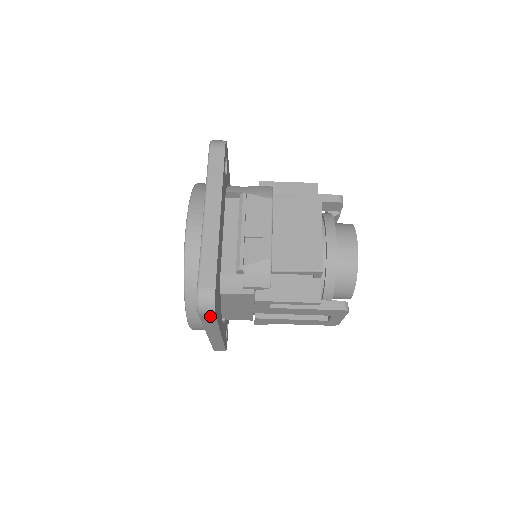
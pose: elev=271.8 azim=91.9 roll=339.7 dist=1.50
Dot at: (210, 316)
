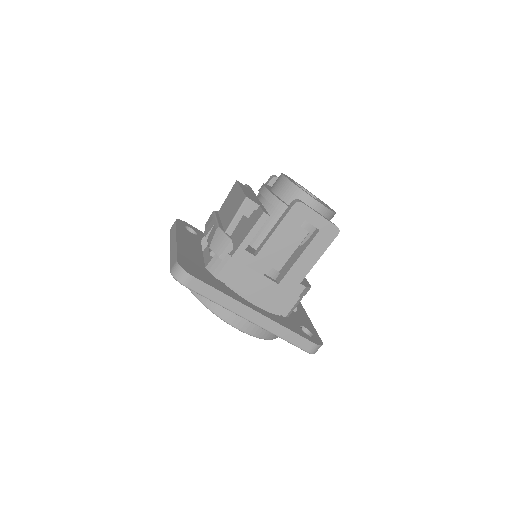
Dot at: (193, 281)
